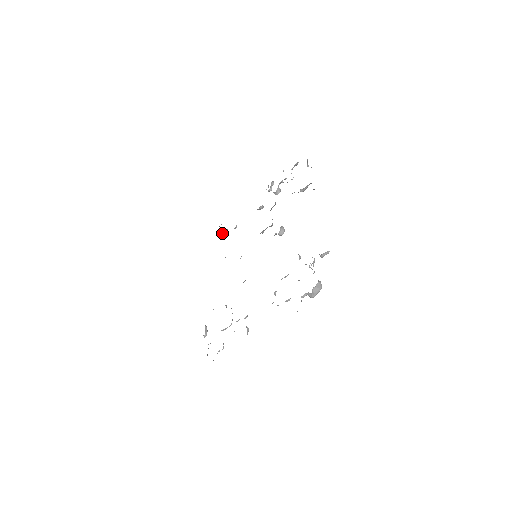
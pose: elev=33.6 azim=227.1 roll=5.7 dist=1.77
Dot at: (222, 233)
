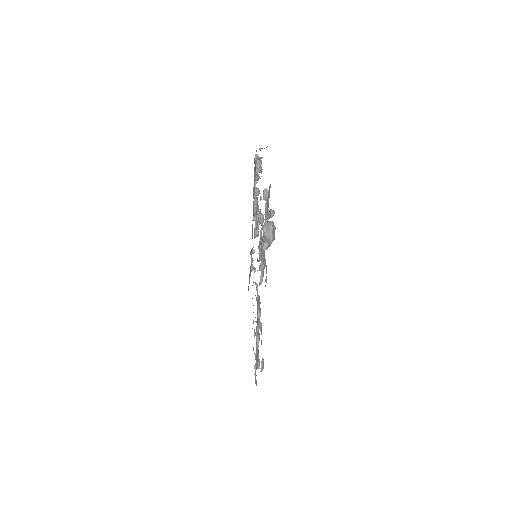
Dot at: (251, 266)
